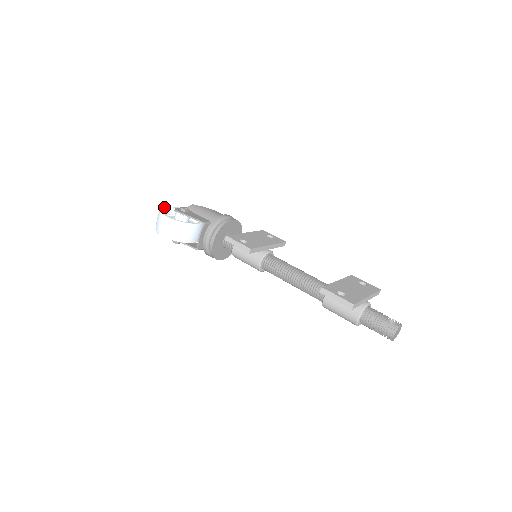
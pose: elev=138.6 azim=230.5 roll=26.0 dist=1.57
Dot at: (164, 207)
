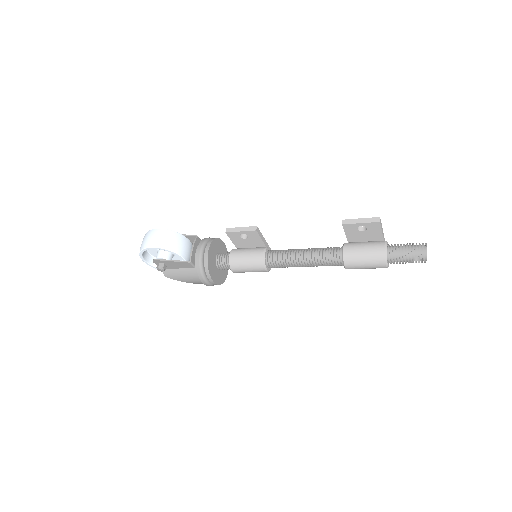
Dot at: occluded
